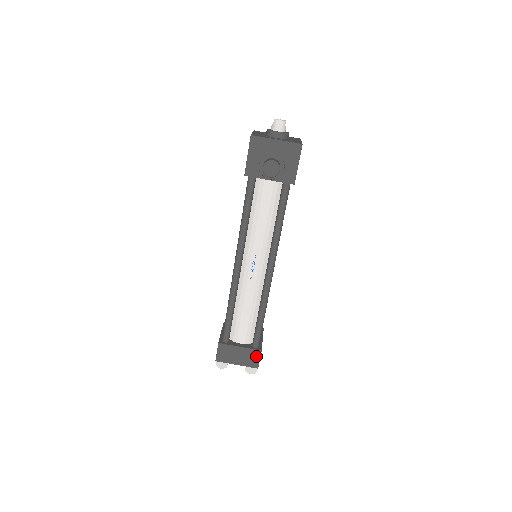
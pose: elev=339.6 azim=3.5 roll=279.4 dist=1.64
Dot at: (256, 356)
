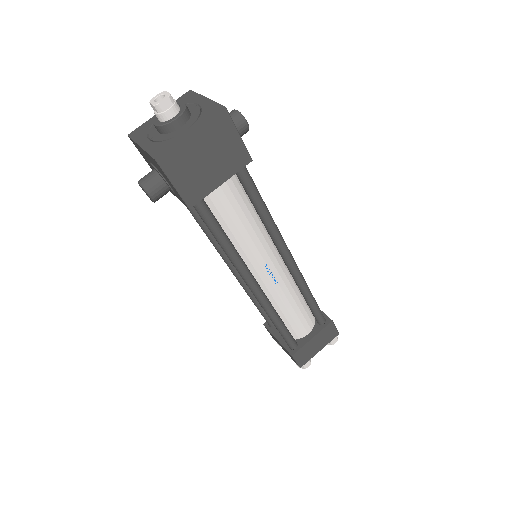
Dot at: (292, 357)
